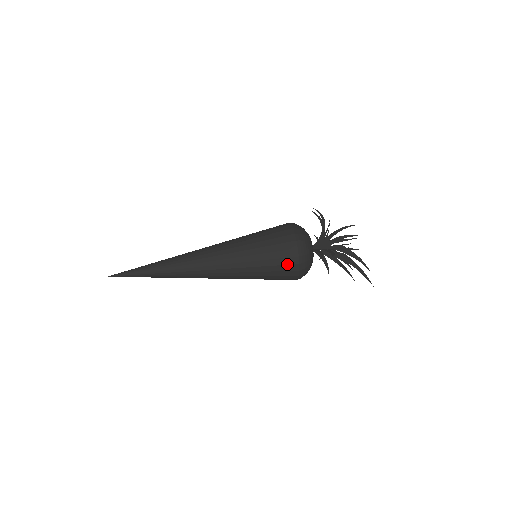
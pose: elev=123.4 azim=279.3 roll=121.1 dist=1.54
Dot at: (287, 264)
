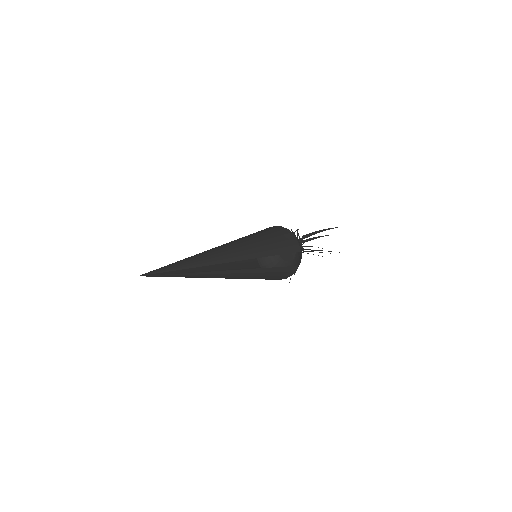
Dot at: (274, 229)
